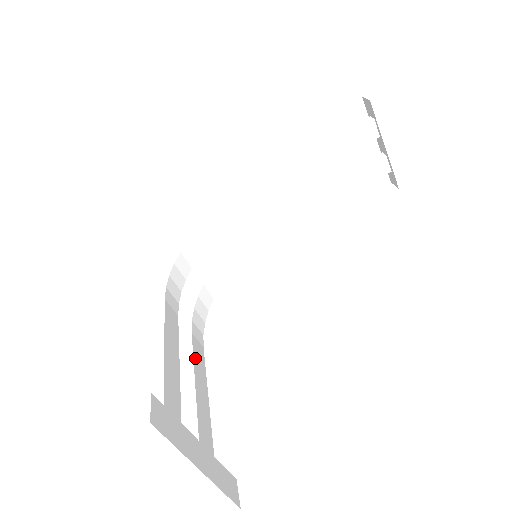
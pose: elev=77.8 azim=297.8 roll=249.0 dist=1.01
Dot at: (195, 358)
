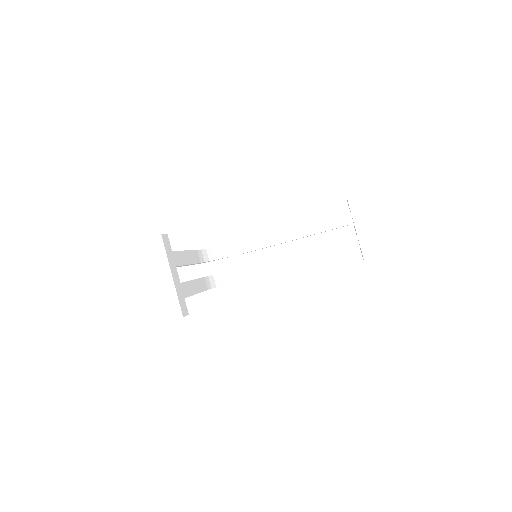
Dot at: (199, 280)
